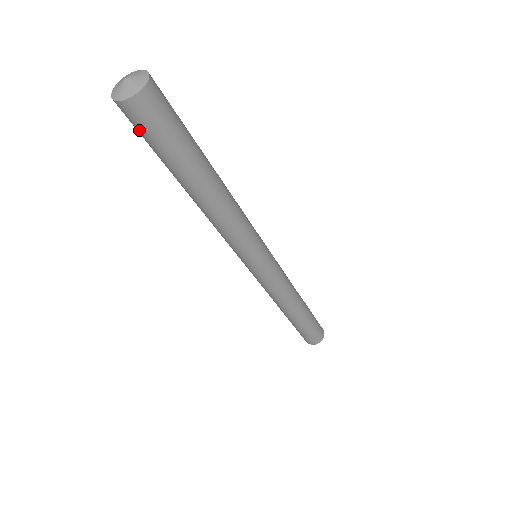
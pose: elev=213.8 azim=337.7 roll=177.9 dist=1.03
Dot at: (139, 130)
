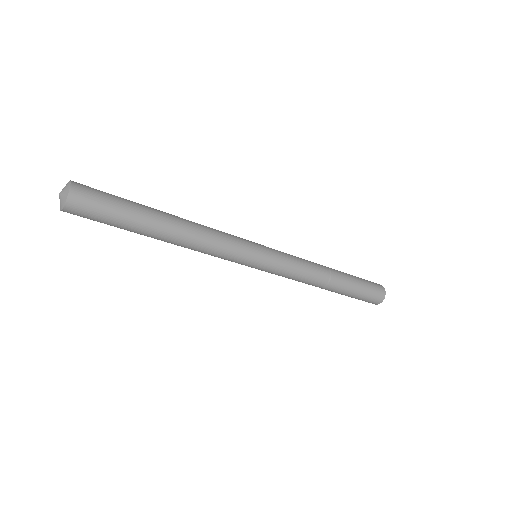
Dot at: (90, 218)
